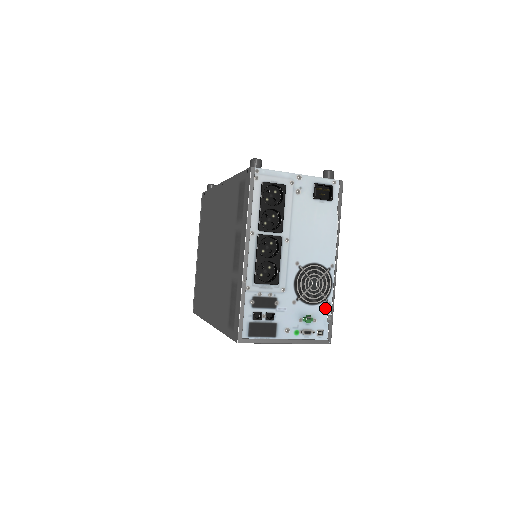
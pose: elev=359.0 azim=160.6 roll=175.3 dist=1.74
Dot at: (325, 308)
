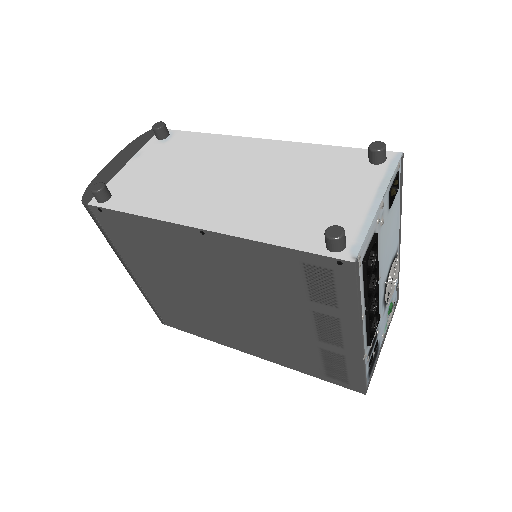
Dot at: occluded
